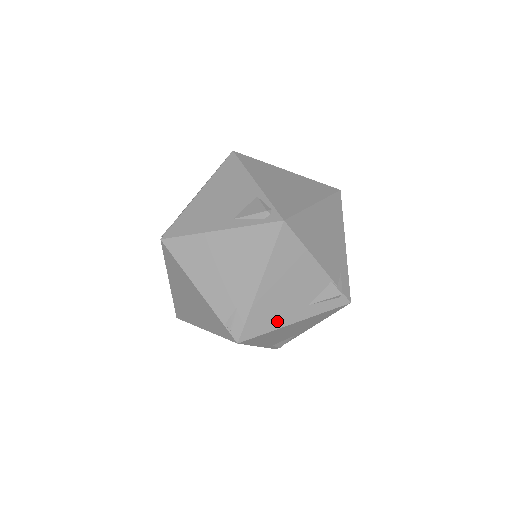
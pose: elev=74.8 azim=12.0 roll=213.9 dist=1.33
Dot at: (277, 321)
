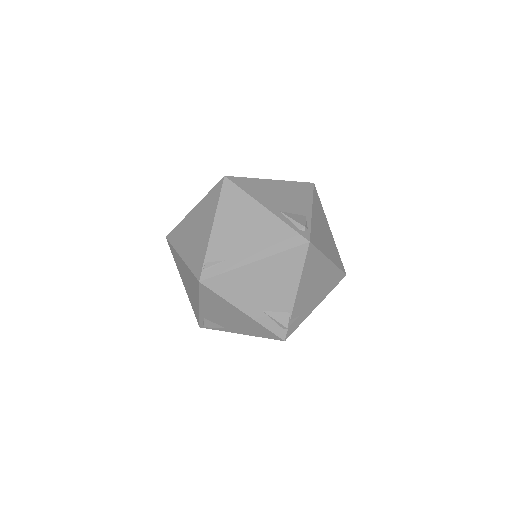
Dot at: (235, 297)
